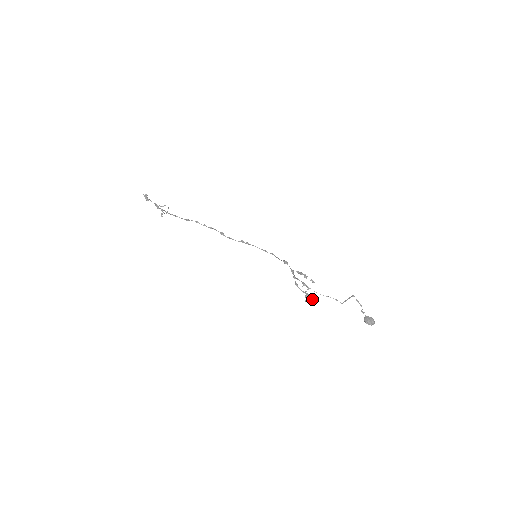
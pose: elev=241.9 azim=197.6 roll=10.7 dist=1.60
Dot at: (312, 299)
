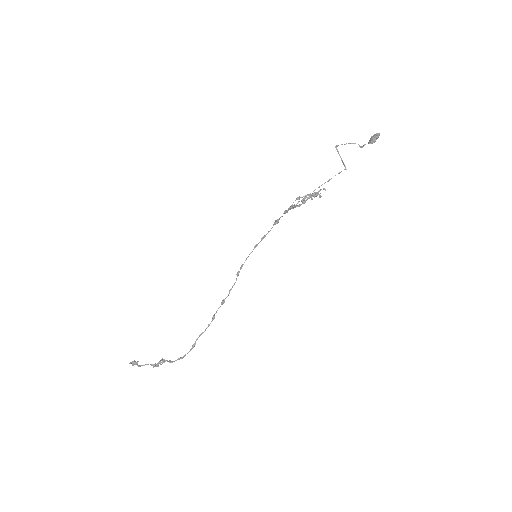
Dot at: (320, 189)
